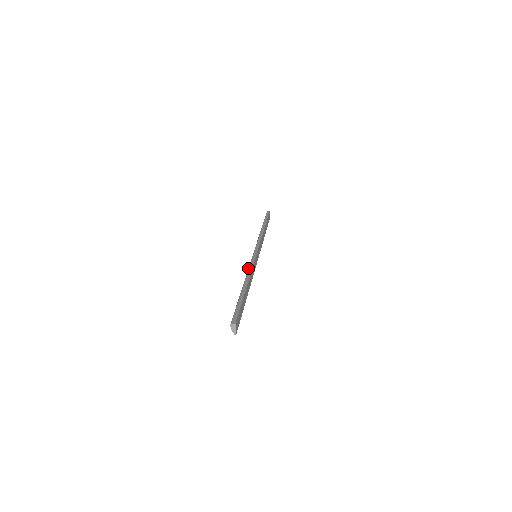
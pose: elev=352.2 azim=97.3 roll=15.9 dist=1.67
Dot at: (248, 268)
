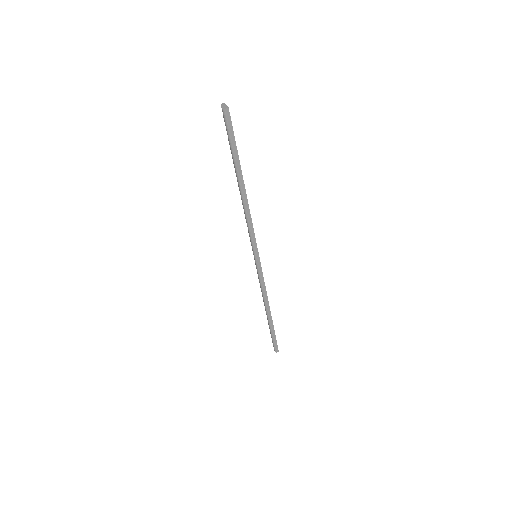
Dot at: (262, 290)
